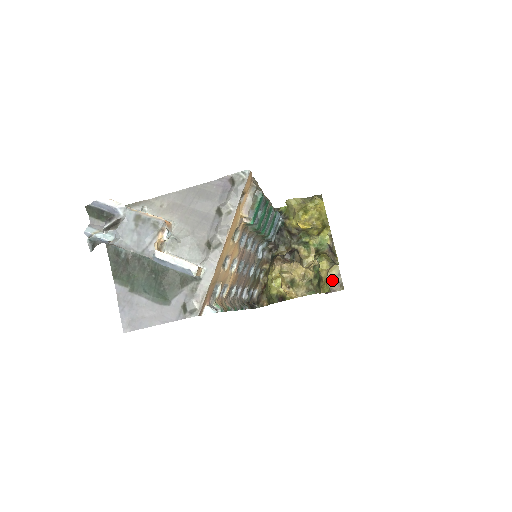
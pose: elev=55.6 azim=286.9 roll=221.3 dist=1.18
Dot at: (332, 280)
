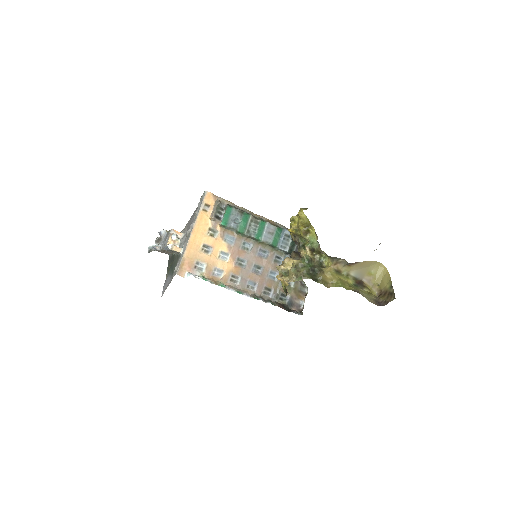
Dot at: (387, 293)
